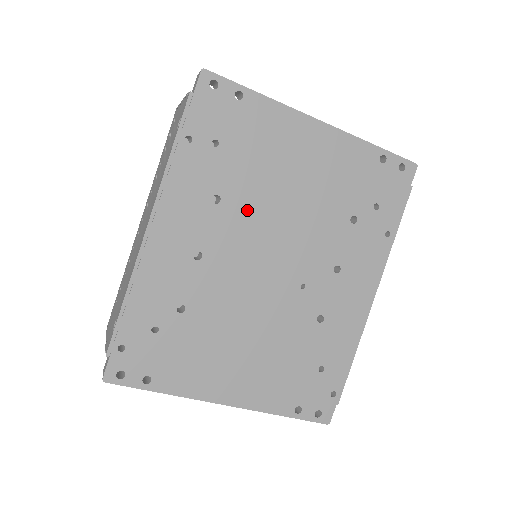
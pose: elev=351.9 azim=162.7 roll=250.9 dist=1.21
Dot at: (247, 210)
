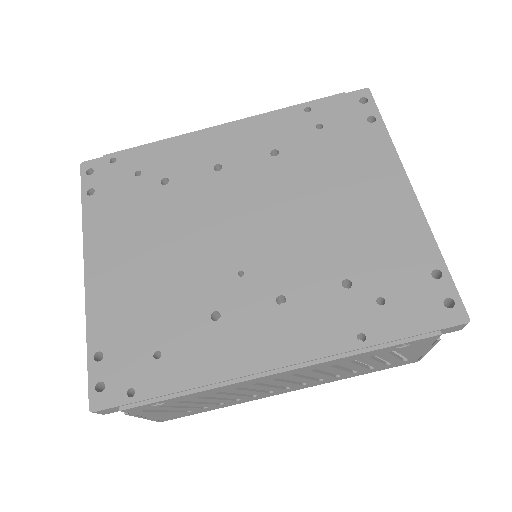
Dot at: (282, 180)
